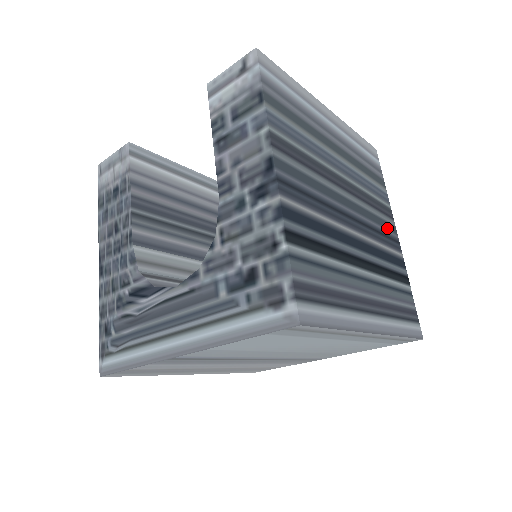
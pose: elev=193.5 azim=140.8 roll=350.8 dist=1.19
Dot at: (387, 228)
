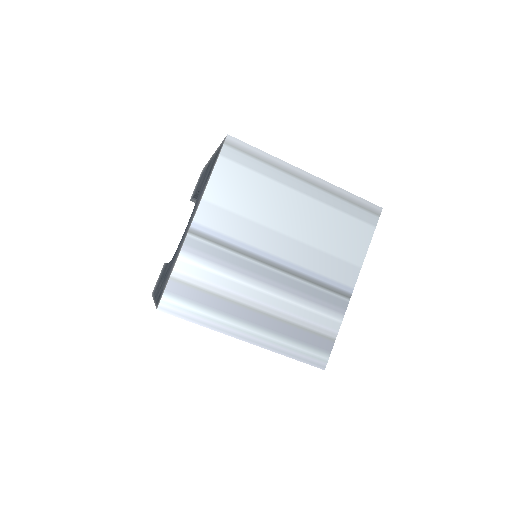
Dot at: occluded
